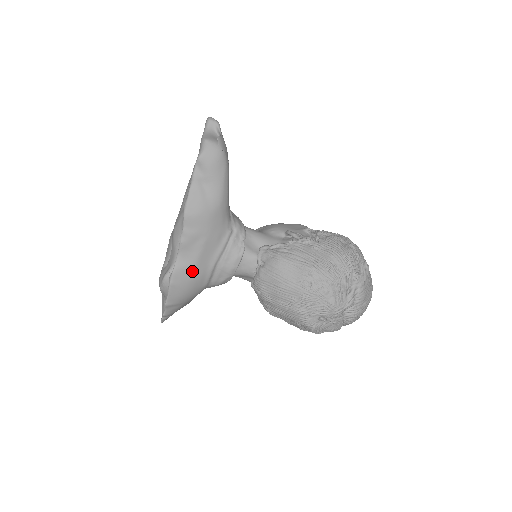
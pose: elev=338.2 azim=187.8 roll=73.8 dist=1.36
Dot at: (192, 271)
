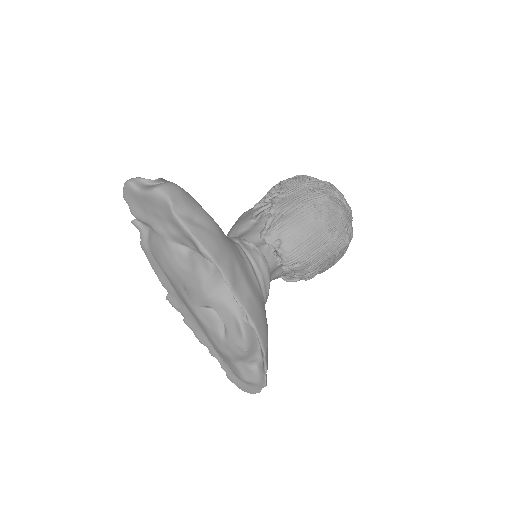
Dot at: (254, 299)
